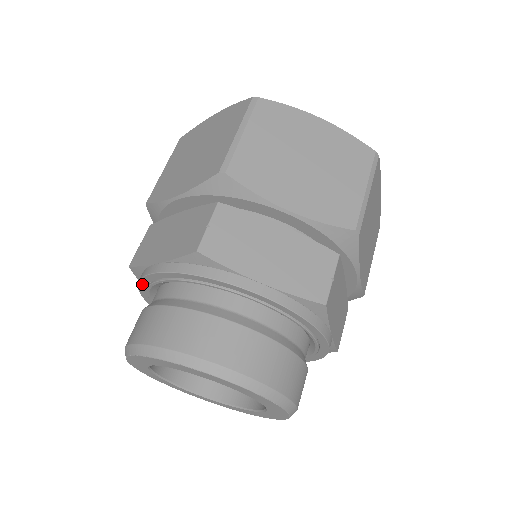
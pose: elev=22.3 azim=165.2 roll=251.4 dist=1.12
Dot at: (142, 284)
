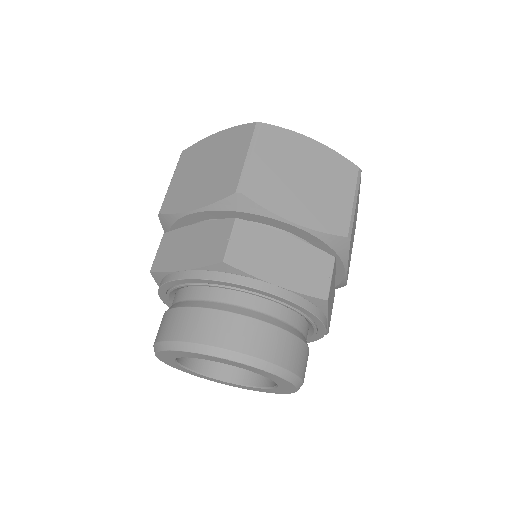
Dot at: (232, 285)
